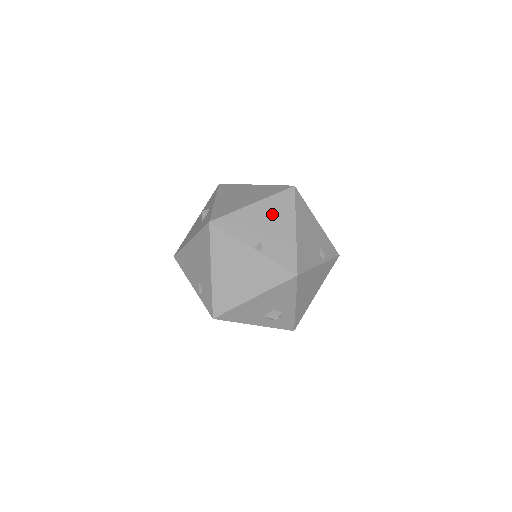
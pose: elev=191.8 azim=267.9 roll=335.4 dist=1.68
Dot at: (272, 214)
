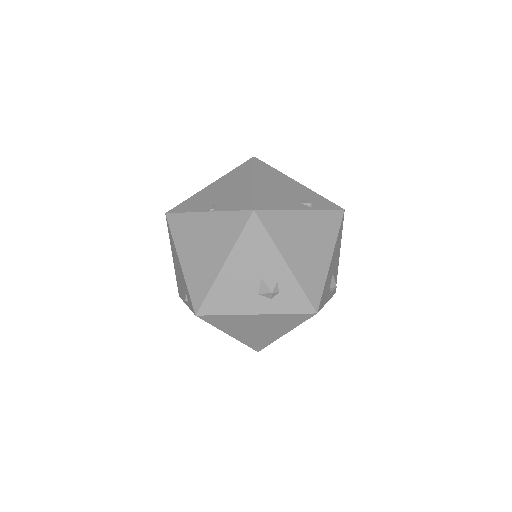
Dot at: (229, 182)
